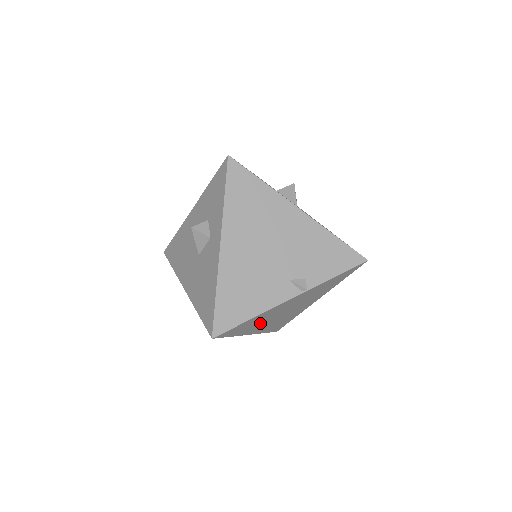
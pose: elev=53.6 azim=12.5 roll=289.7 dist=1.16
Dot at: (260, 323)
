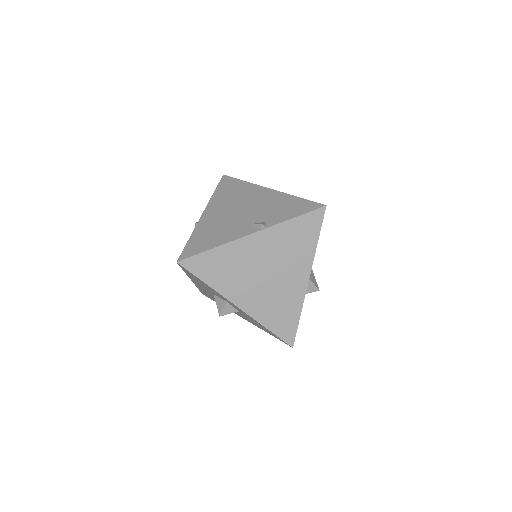
Dot at: (237, 279)
